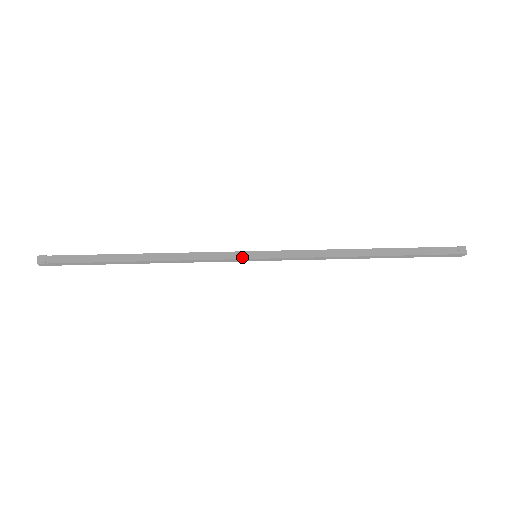
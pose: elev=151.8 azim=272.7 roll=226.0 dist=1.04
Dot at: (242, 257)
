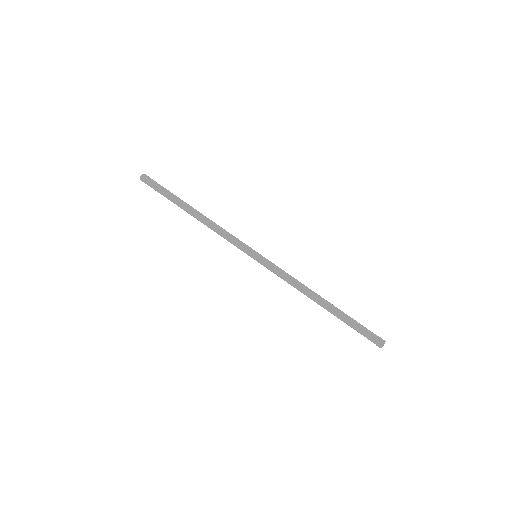
Dot at: (246, 253)
